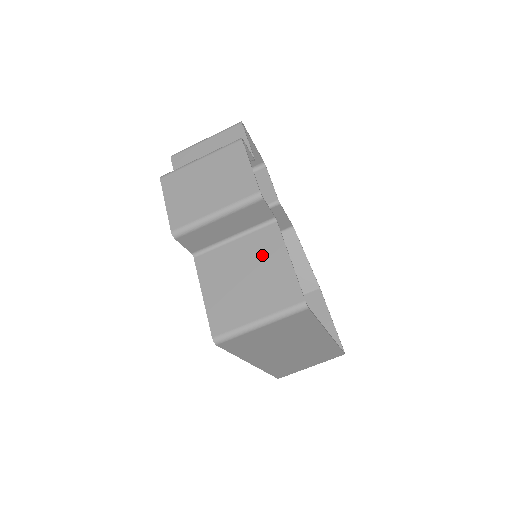
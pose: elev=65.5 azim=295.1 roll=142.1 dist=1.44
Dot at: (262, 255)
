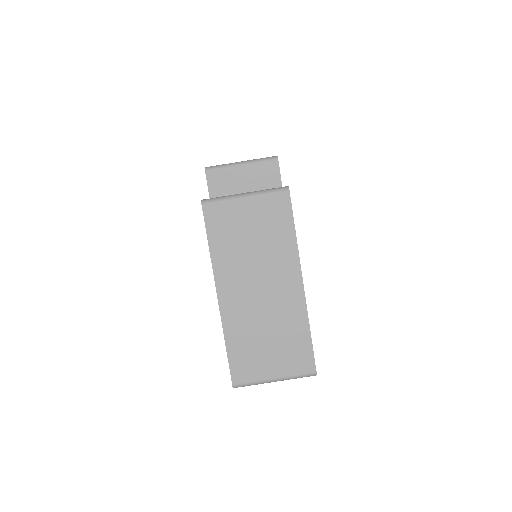
Dot at: occluded
